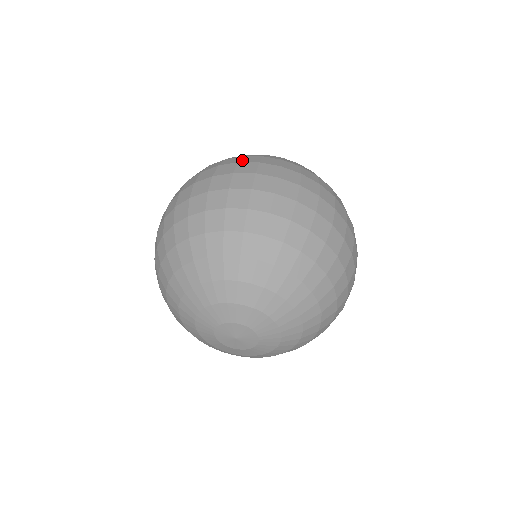
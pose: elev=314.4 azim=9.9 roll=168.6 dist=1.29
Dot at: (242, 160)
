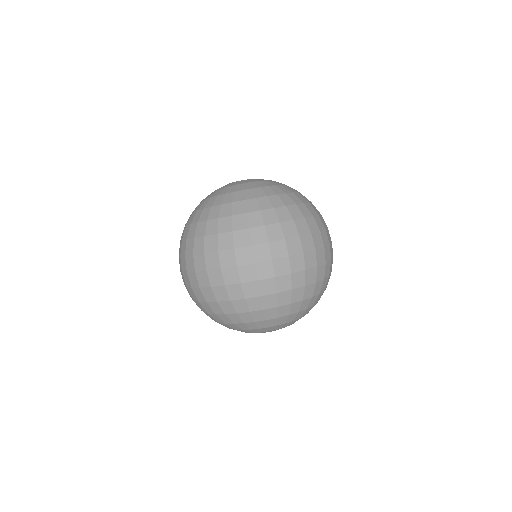
Dot at: (194, 250)
